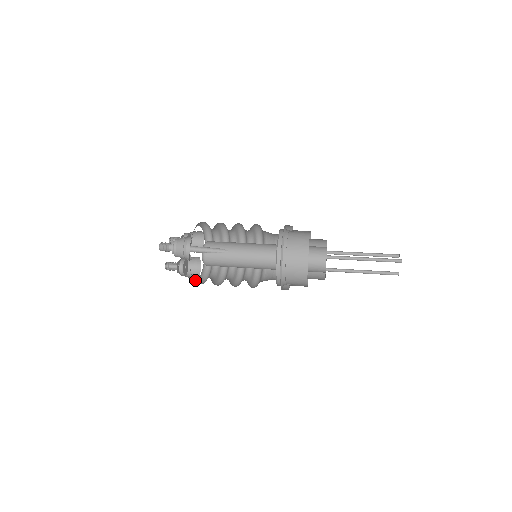
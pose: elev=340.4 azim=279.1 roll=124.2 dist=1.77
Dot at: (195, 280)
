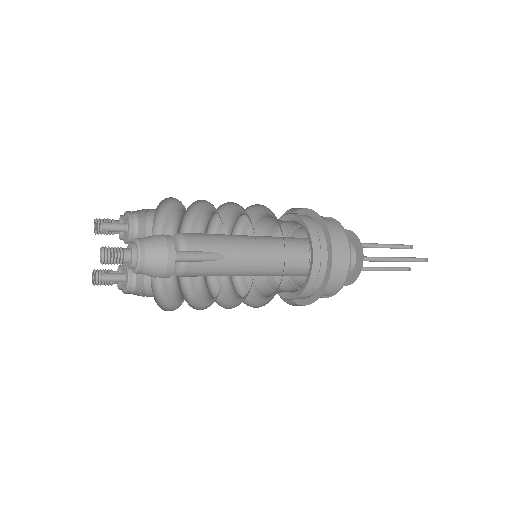
Dot at: occluded
